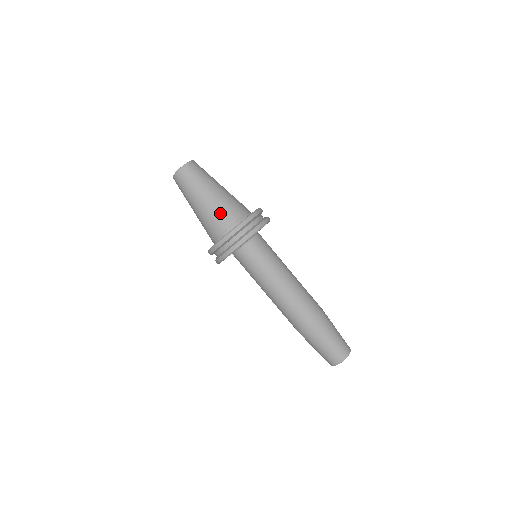
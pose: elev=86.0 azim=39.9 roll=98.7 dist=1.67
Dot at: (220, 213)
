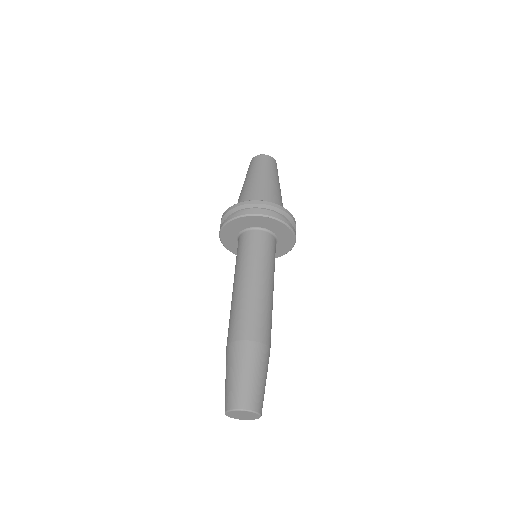
Dot at: (269, 194)
